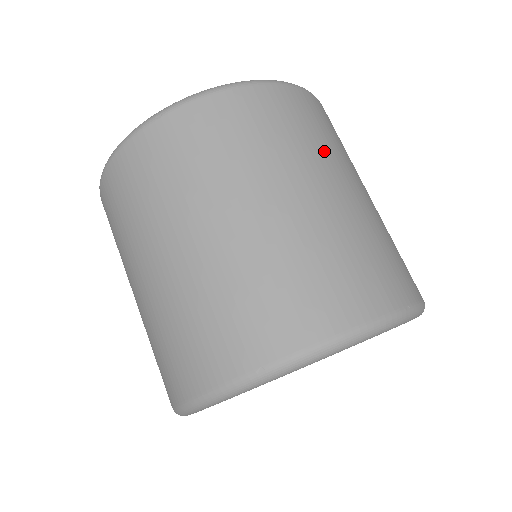
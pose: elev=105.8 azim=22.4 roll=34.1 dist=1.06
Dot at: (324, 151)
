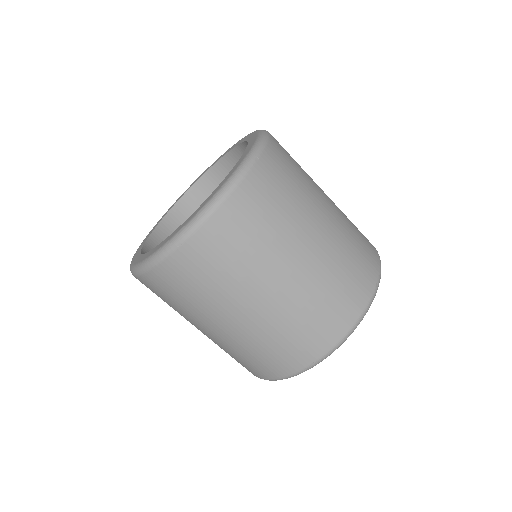
Dot at: (298, 207)
